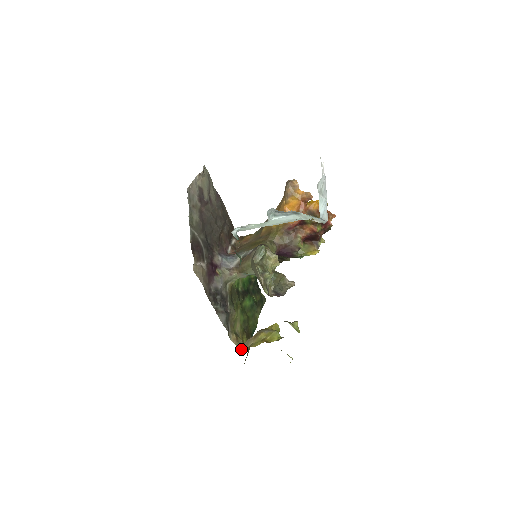
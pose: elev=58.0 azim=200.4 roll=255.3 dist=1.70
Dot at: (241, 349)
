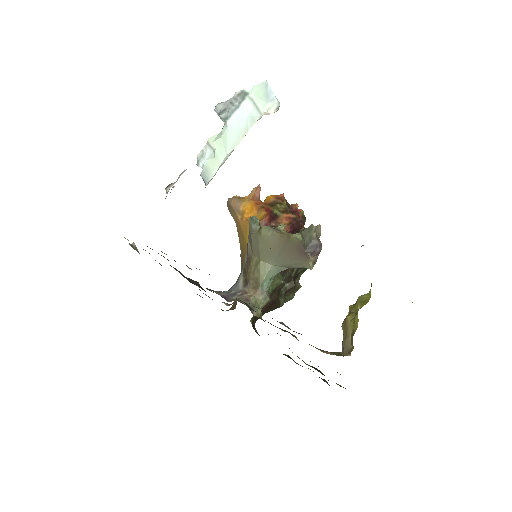
Dot at: occluded
